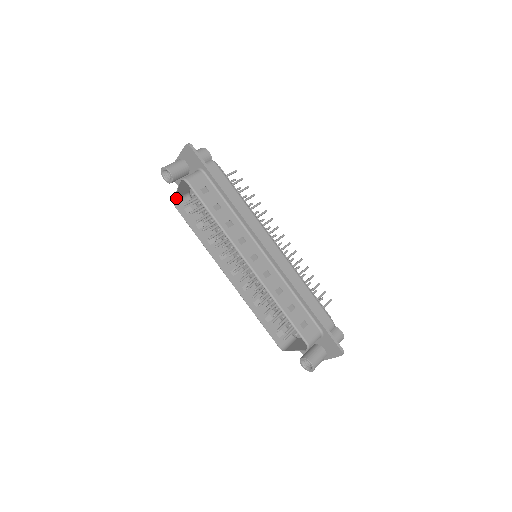
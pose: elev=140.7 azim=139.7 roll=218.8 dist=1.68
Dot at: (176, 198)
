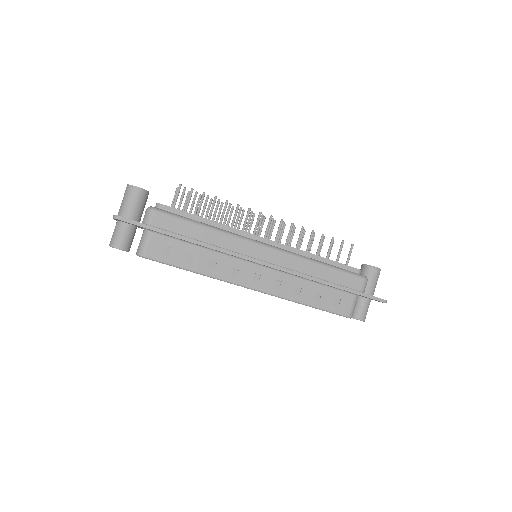
Dot at: occluded
